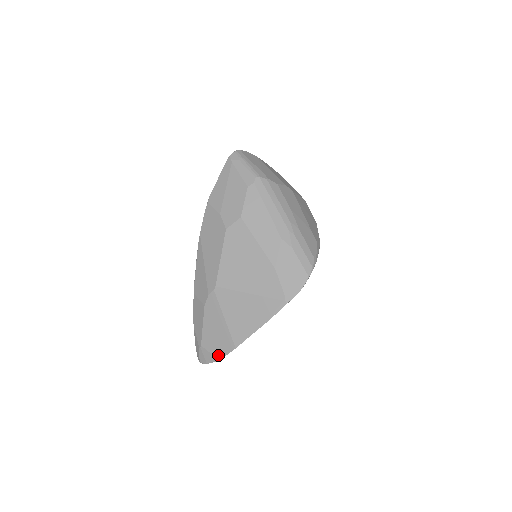
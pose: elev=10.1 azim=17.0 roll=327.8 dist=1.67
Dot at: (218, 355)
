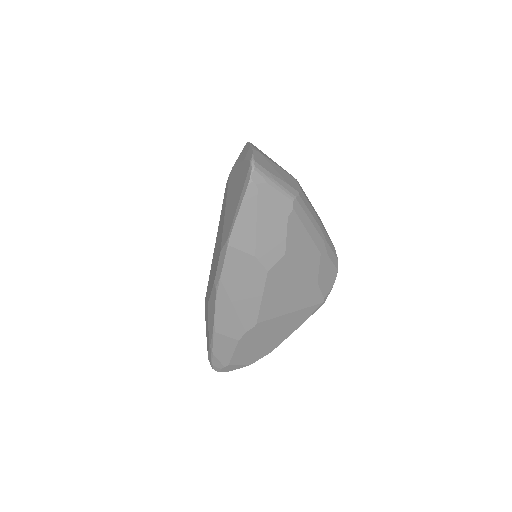
Dot at: (249, 363)
